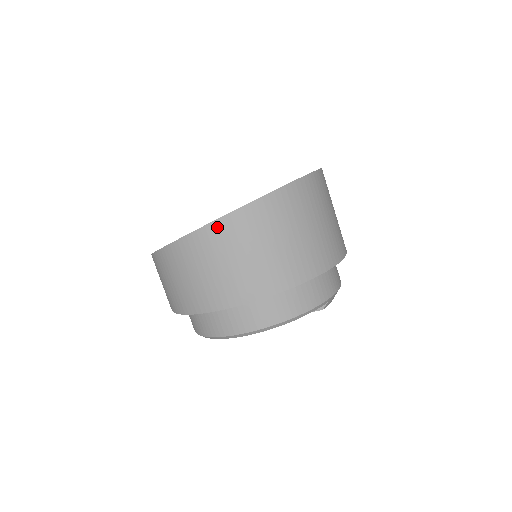
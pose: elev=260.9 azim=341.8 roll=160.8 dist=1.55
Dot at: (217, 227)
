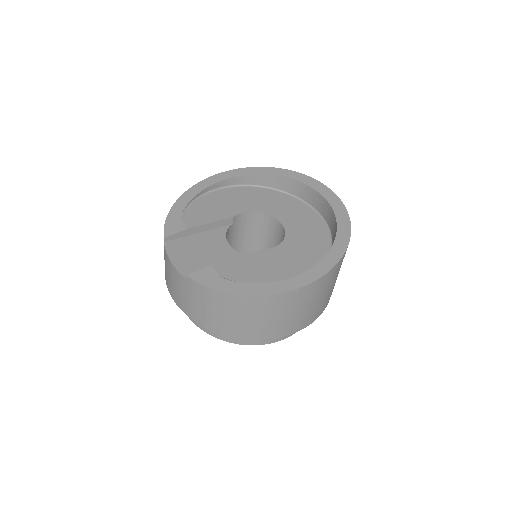
Dot at: (324, 279)
